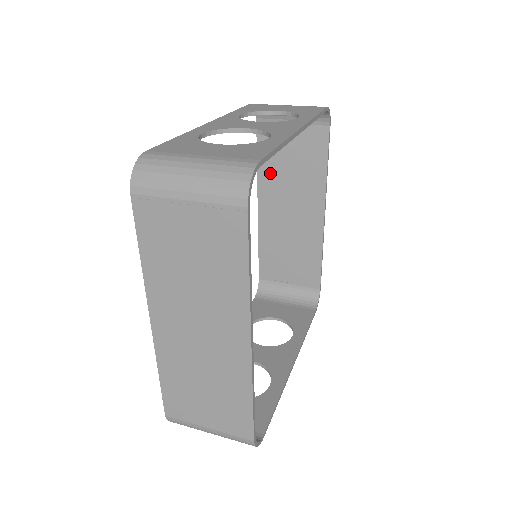
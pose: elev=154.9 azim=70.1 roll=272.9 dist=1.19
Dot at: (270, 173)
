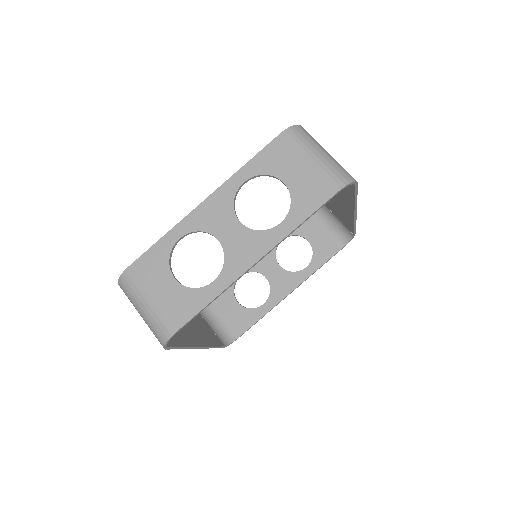
Dot at: occluded
